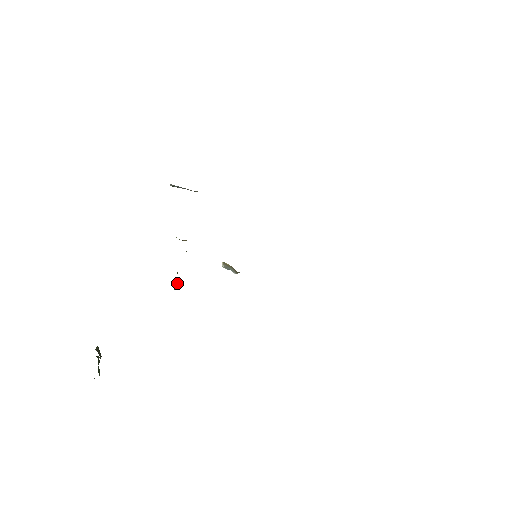
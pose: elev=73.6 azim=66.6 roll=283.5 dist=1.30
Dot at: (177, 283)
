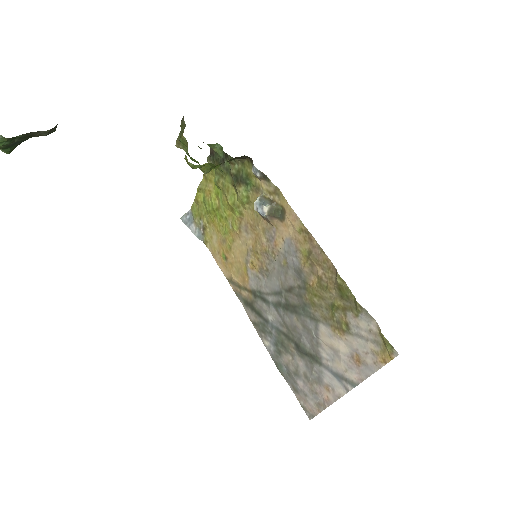
Dot at: (210, 169)
